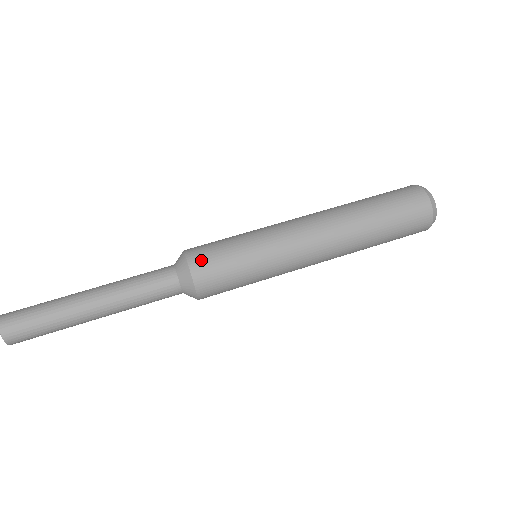
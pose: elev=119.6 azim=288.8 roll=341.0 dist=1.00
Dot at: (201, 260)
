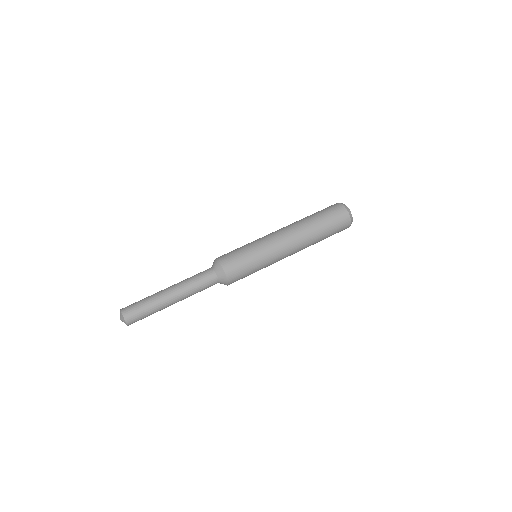
Dot at: (222, 255)
